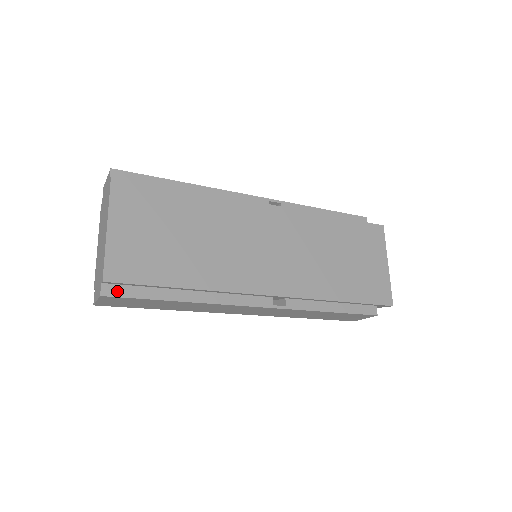
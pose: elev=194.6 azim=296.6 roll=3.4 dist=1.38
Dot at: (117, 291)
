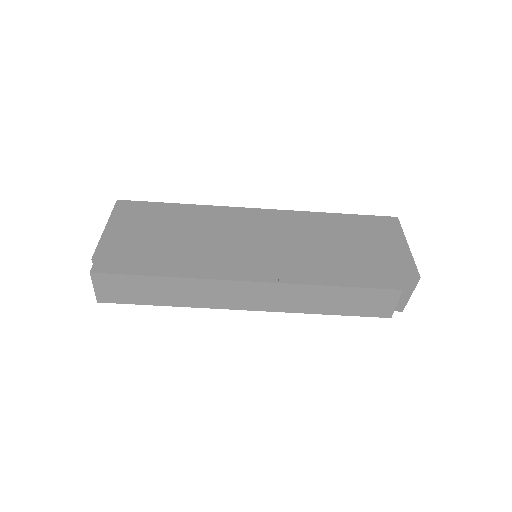
Dot at: (105, 269)
